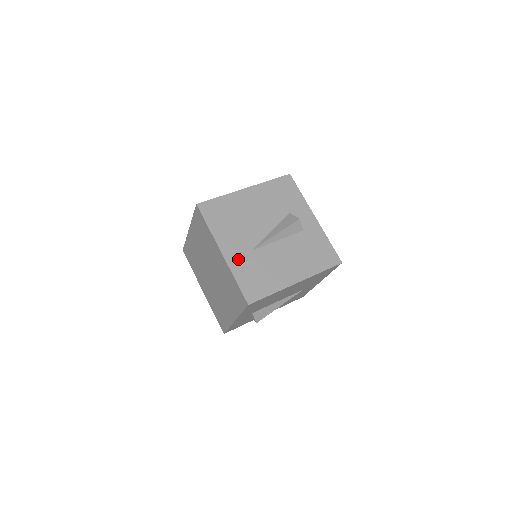
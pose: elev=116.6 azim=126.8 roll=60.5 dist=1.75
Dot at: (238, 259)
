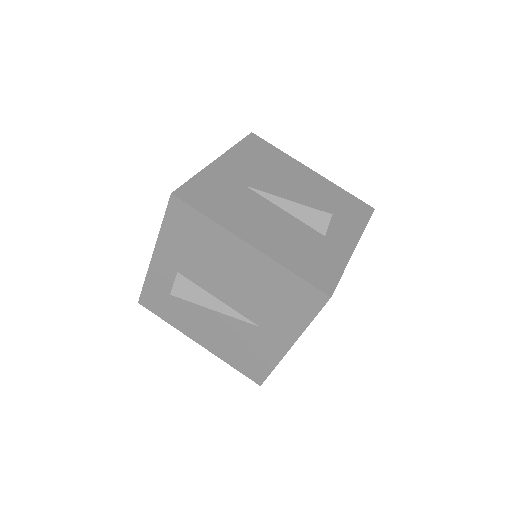
Dot at: (223, 174)
